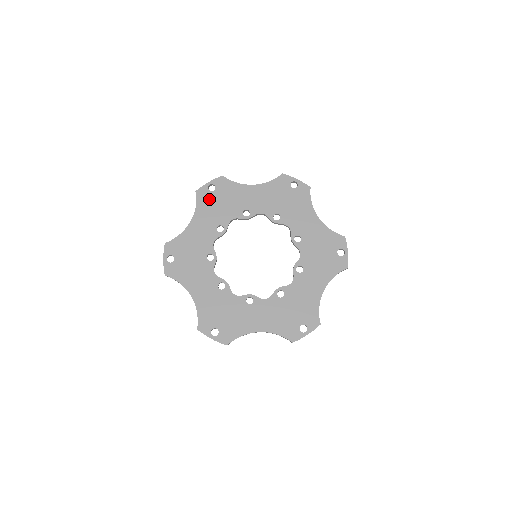
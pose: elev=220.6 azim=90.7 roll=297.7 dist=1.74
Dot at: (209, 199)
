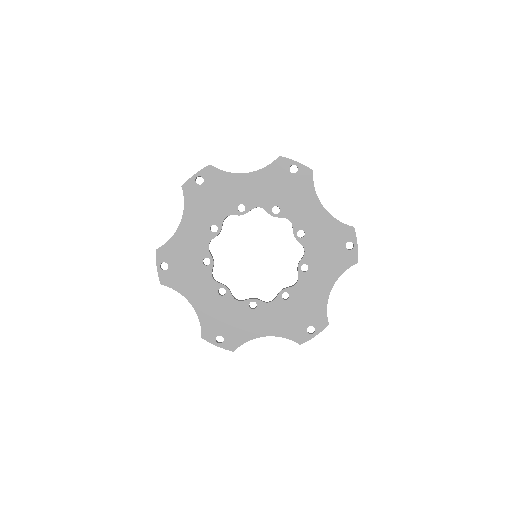
Dot at: (198, 195)
